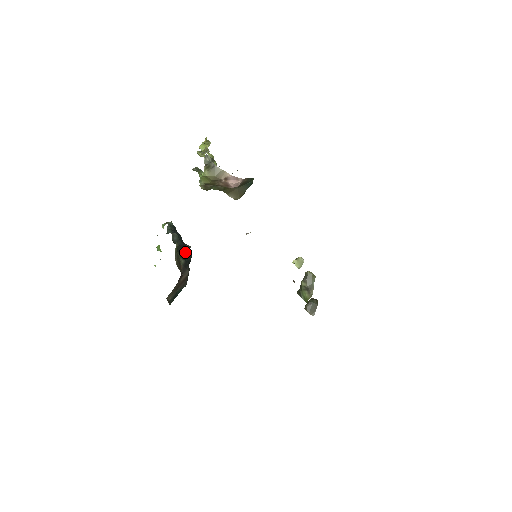
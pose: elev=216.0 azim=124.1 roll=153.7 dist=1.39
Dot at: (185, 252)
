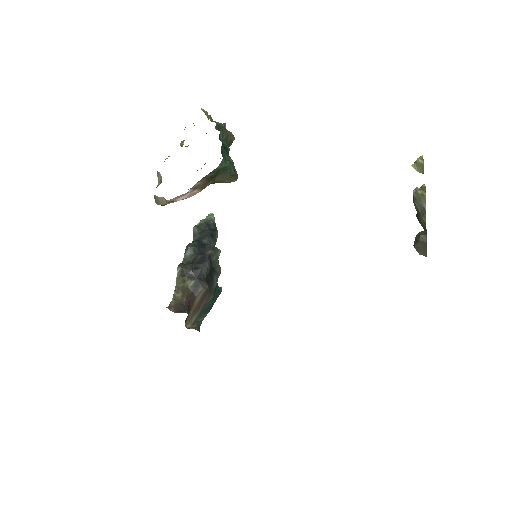
Dot at: (197, 268)
